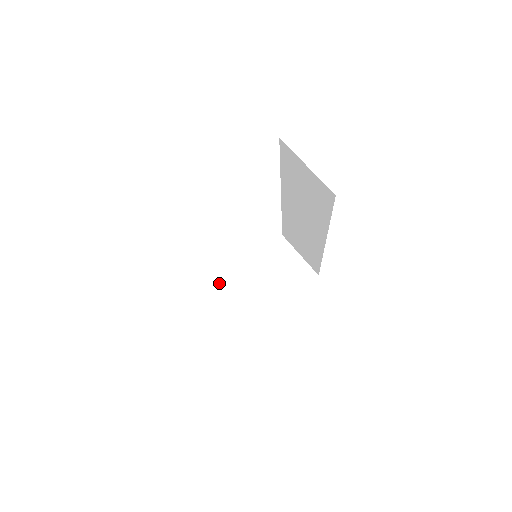
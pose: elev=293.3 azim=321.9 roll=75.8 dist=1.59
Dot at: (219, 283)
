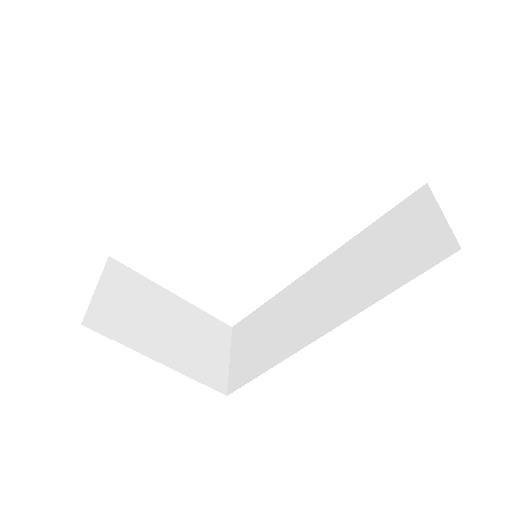
Dot at: (137, 272)
